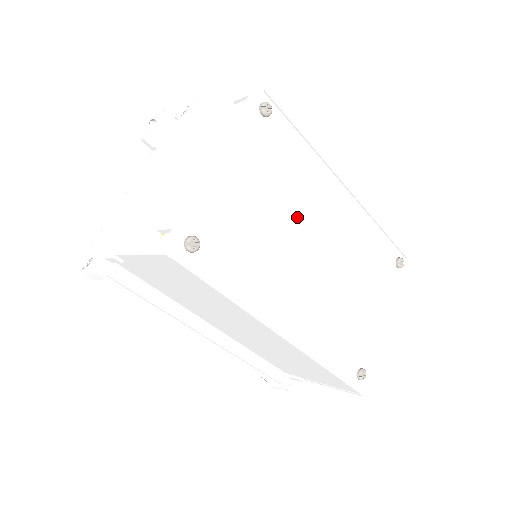
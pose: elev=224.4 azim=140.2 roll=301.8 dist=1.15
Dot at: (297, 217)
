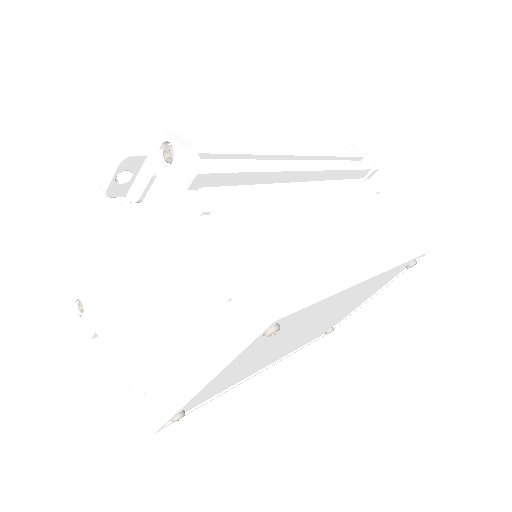
Dot at: (292, 334)
